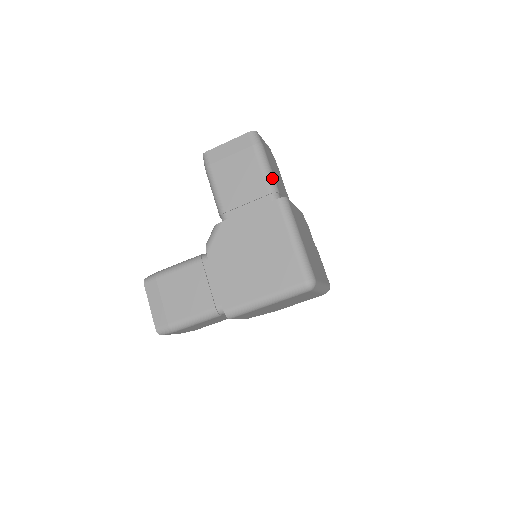
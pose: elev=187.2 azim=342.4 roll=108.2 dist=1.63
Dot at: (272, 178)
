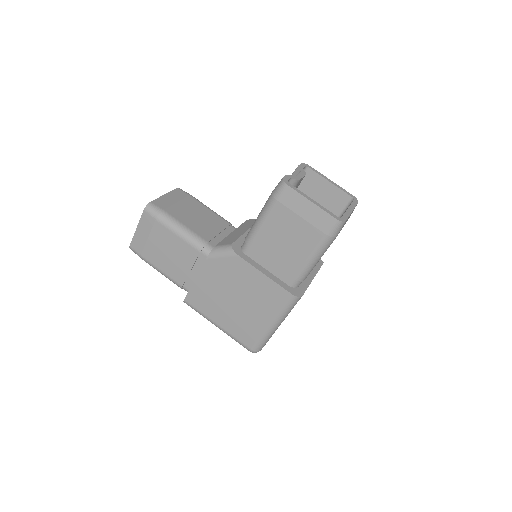
Dot at: (310, 269)
